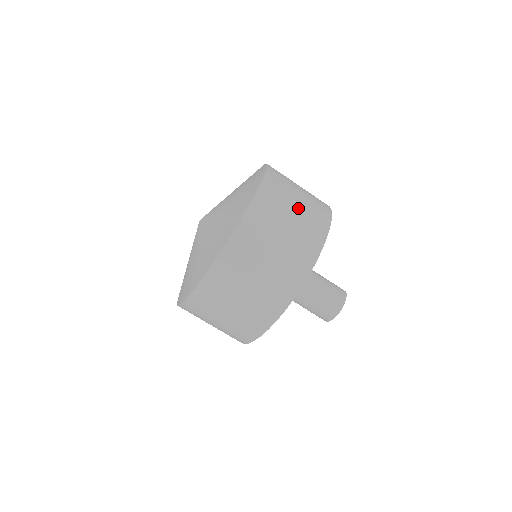
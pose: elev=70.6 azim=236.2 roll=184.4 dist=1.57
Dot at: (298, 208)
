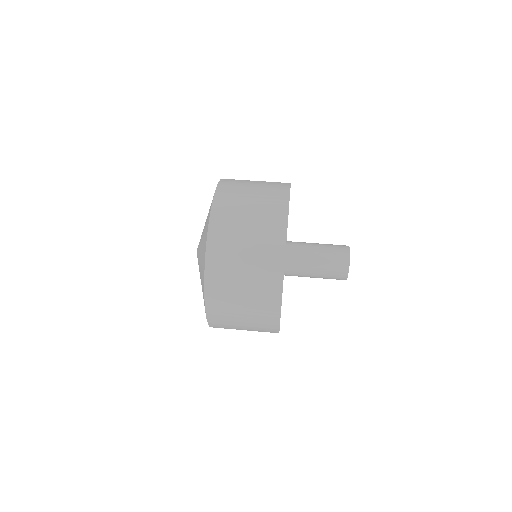
Dot at: (256, 189)
